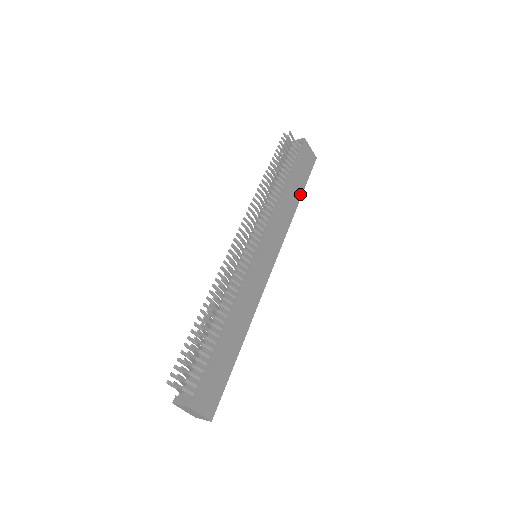
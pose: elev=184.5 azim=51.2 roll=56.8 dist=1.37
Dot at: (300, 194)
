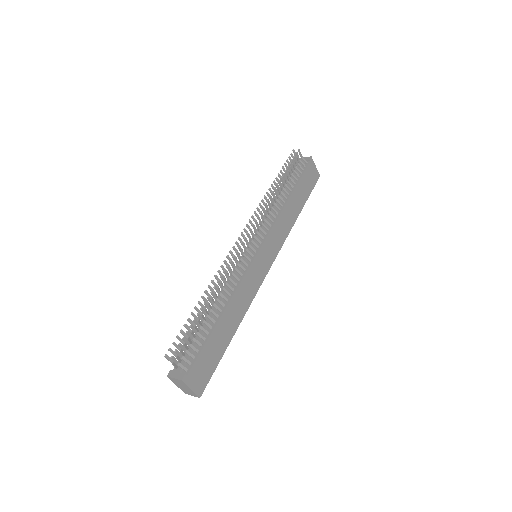
Dot at: (302, 206)
